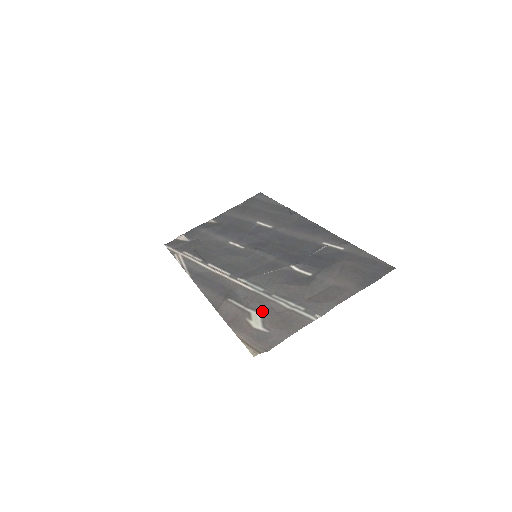
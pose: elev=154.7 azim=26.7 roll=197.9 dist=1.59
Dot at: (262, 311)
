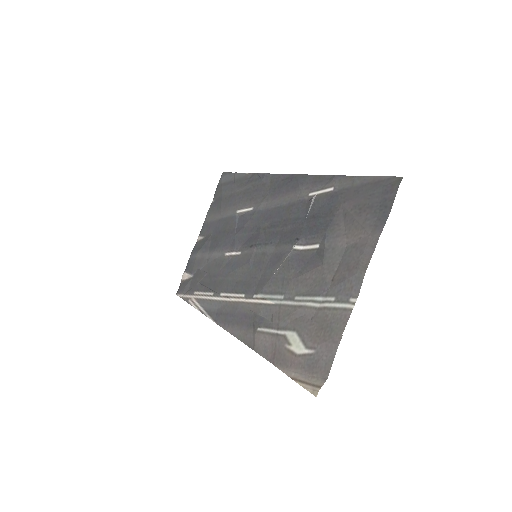
Dot at: (295, 327)
